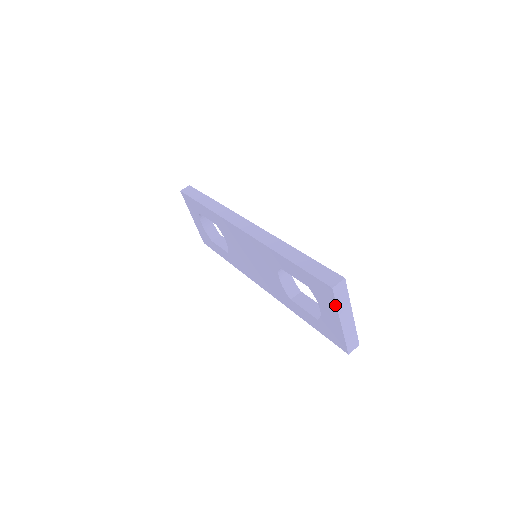
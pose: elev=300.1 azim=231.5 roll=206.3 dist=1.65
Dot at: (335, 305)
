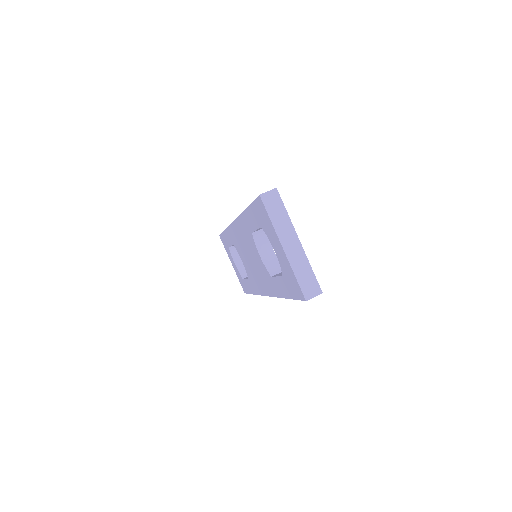
Dot at: (270, 221)
